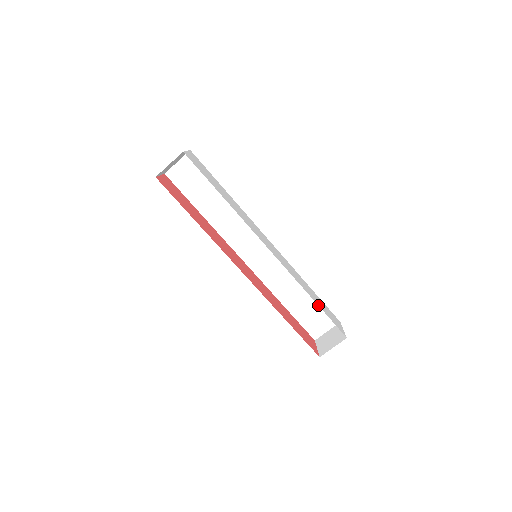
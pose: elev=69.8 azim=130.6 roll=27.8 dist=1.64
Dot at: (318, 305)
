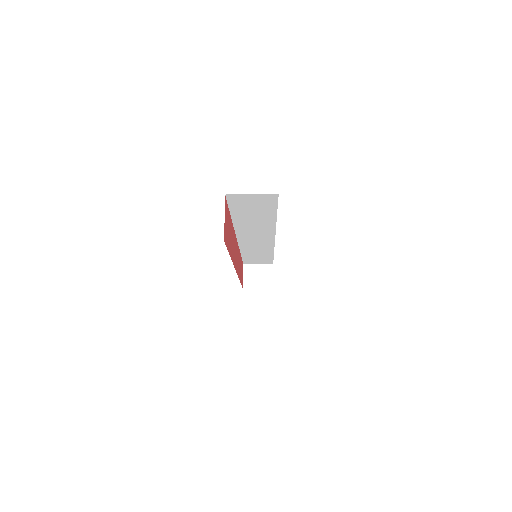
Dot at: occluded
